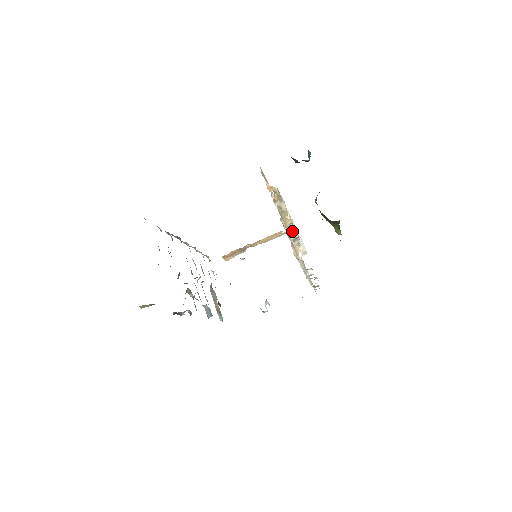
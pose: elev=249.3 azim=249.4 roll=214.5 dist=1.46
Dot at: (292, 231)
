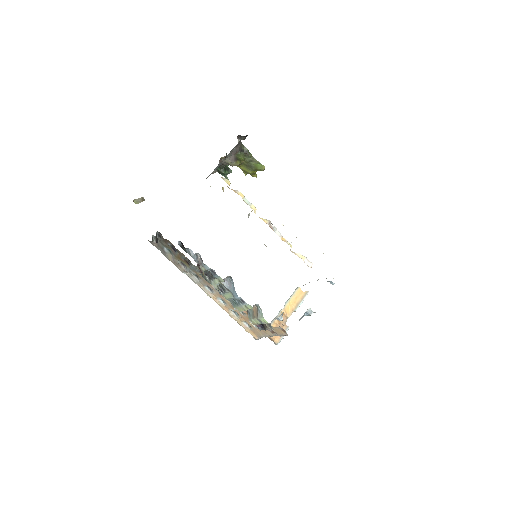
Dot at: (261, 218)
